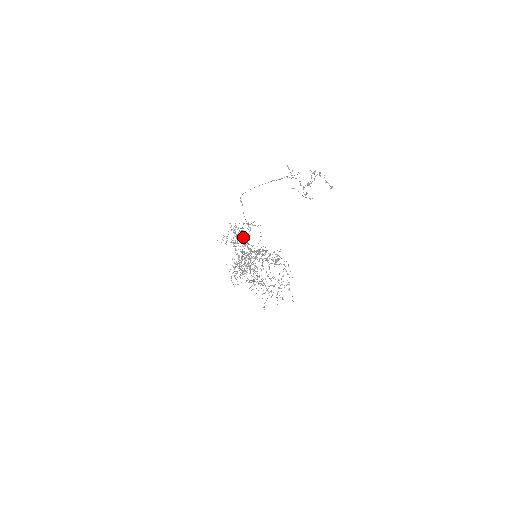
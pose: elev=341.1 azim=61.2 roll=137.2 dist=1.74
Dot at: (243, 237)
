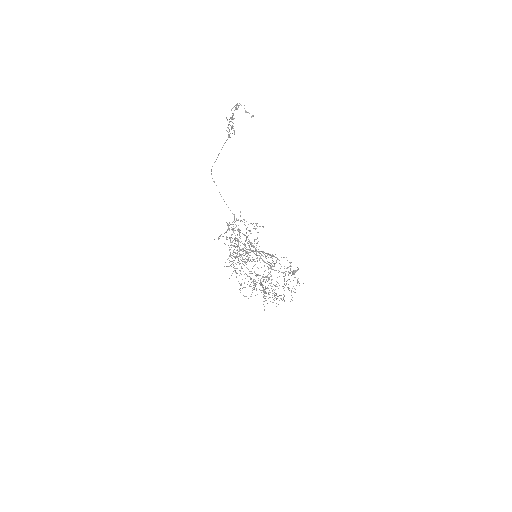
Dot at: occluded
